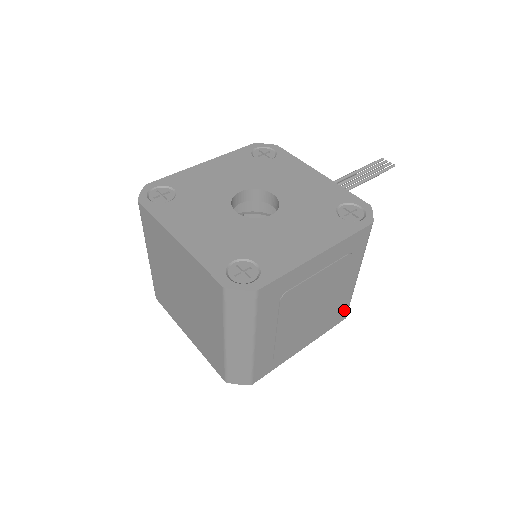
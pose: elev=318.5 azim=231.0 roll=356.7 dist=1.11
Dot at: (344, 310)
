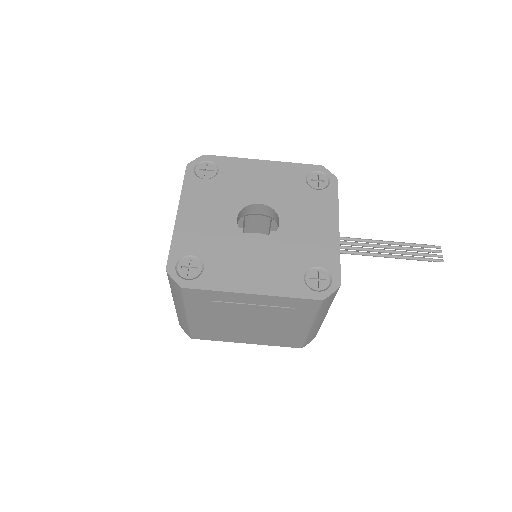
Dot at: (298, 342)
